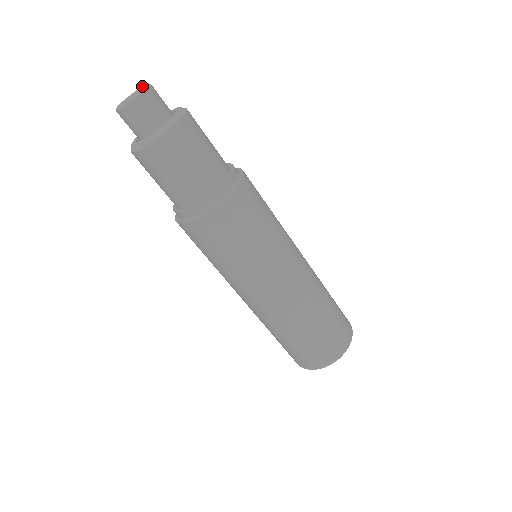
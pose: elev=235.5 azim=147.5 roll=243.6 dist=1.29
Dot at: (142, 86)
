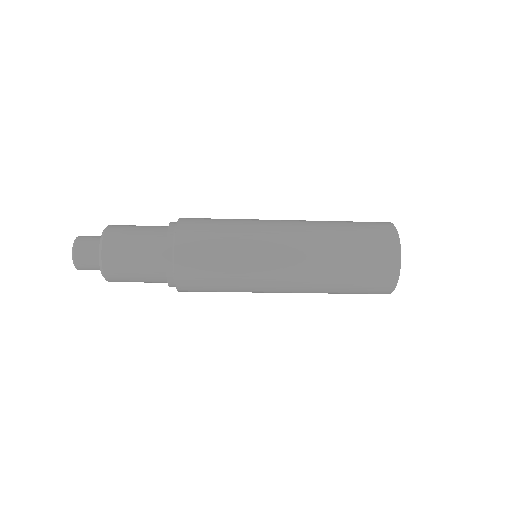
Dot at: occluded
